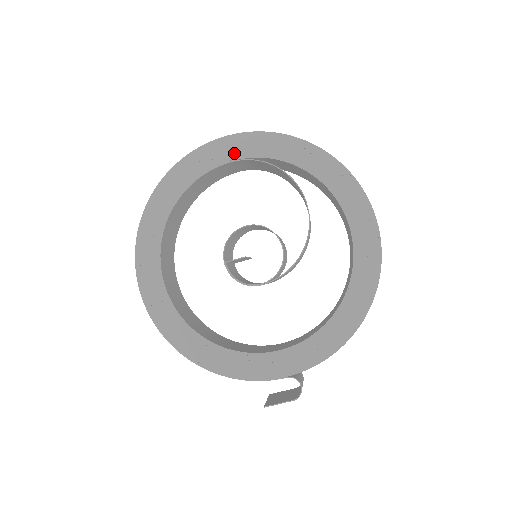
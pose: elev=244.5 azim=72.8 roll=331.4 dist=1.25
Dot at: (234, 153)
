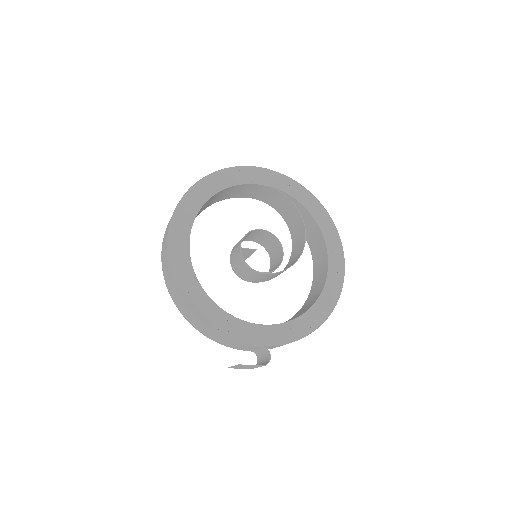
Dot at: (268, 181)
